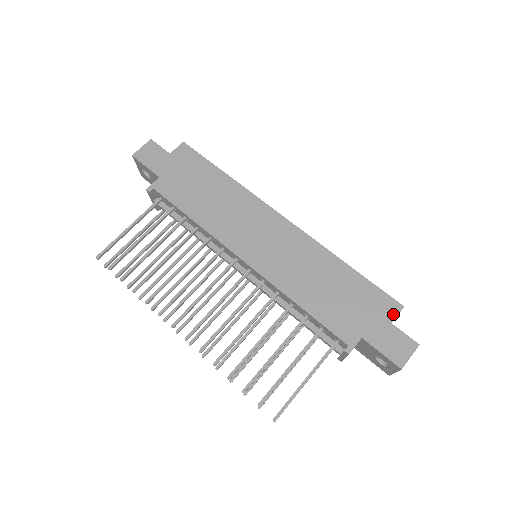
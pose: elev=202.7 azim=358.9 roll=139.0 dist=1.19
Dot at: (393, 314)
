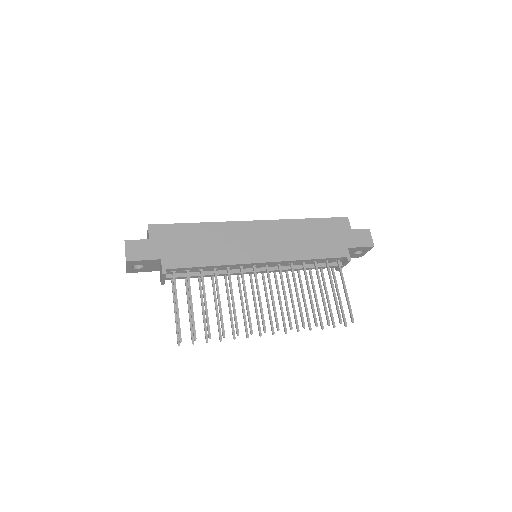
Dot at: (348, 225)
